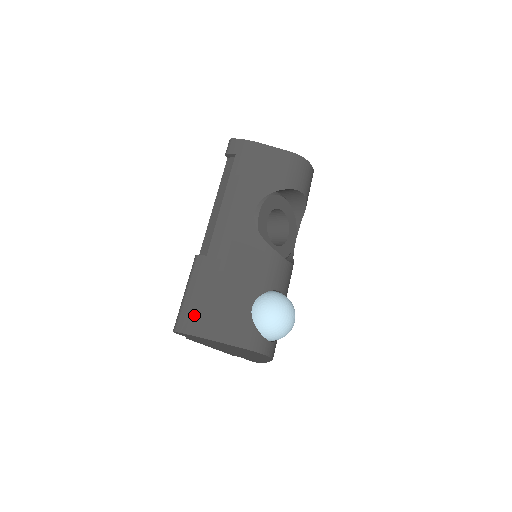
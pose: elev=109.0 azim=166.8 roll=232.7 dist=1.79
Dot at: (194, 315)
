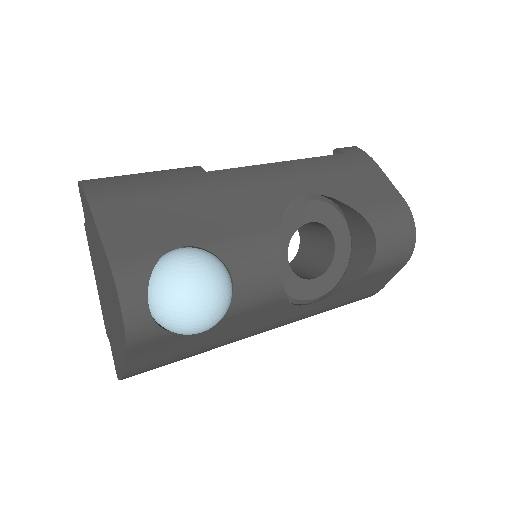
Dot at: (117, 187)
